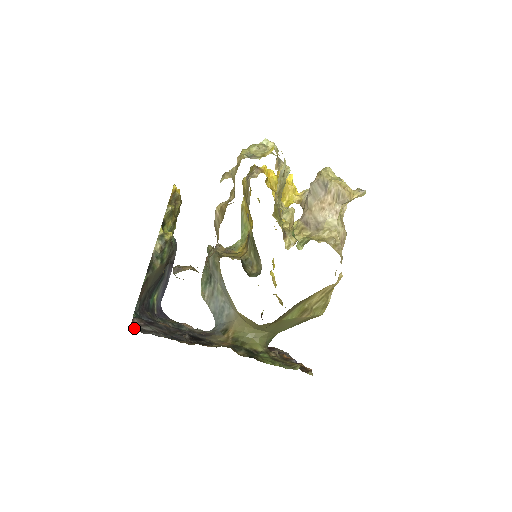
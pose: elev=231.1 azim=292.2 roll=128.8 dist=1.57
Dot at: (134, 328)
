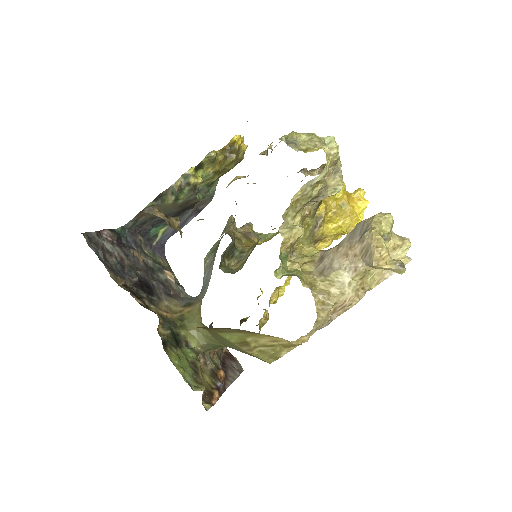
Dot at: (90, 235)
